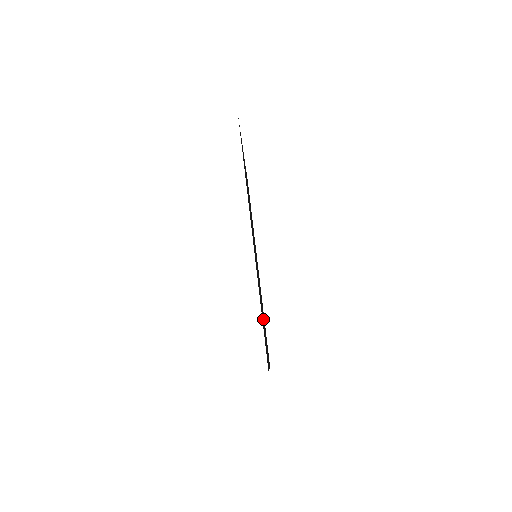
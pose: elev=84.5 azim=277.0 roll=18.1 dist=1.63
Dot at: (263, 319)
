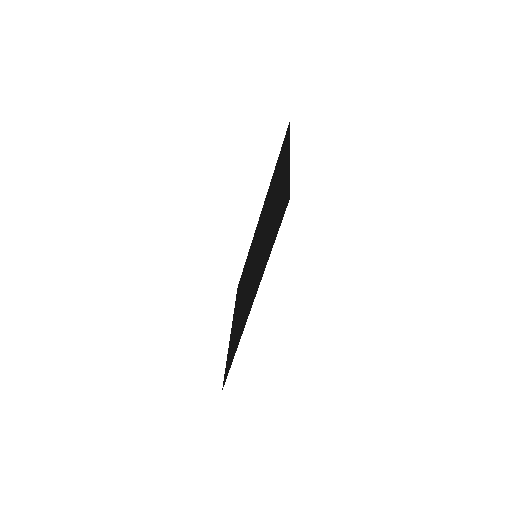
Dot at: (240, 307)
